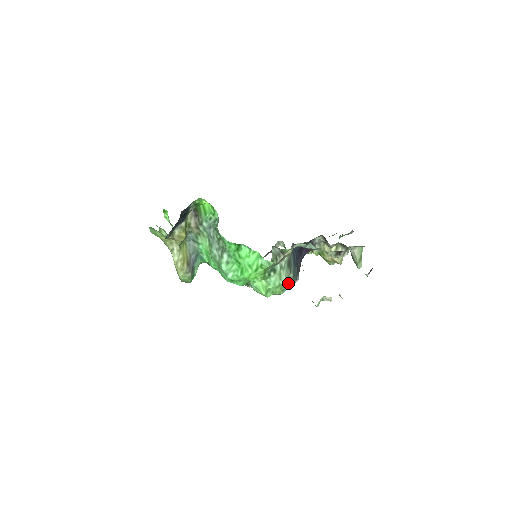
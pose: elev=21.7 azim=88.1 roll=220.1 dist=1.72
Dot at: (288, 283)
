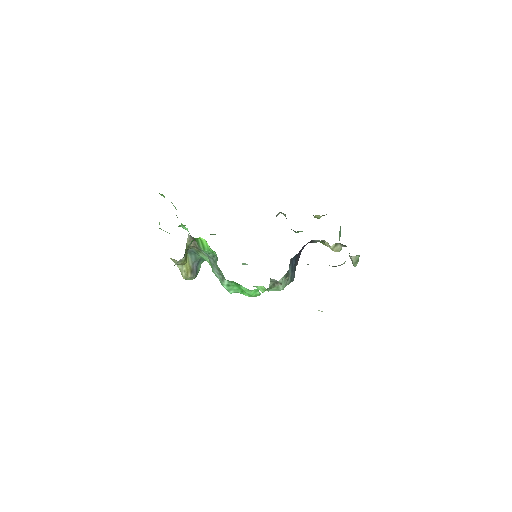
Dot at: (285, 286)
